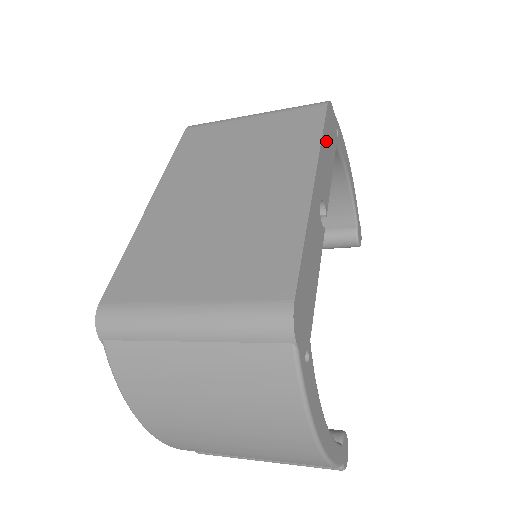
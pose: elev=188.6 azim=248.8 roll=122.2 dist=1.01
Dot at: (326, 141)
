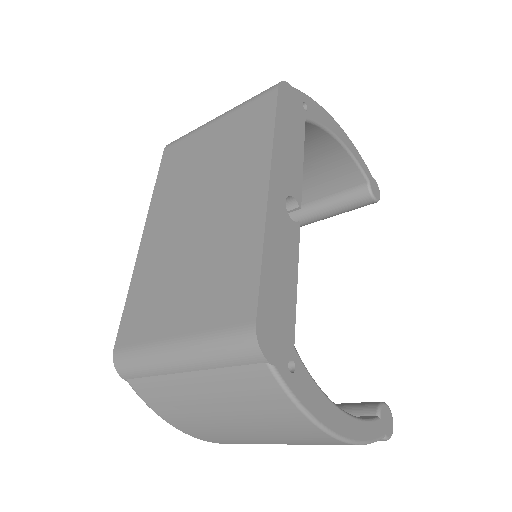
Dot at: (284, 129)
